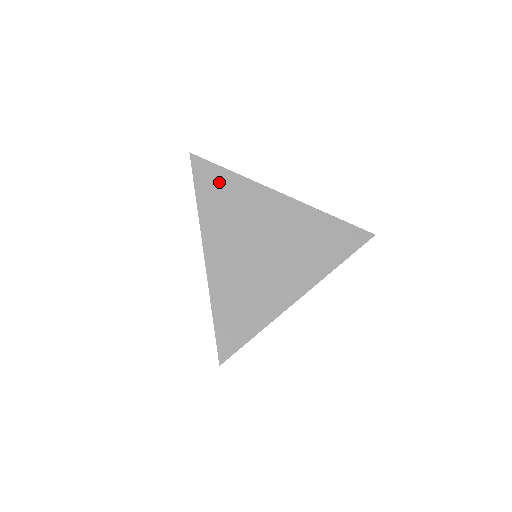
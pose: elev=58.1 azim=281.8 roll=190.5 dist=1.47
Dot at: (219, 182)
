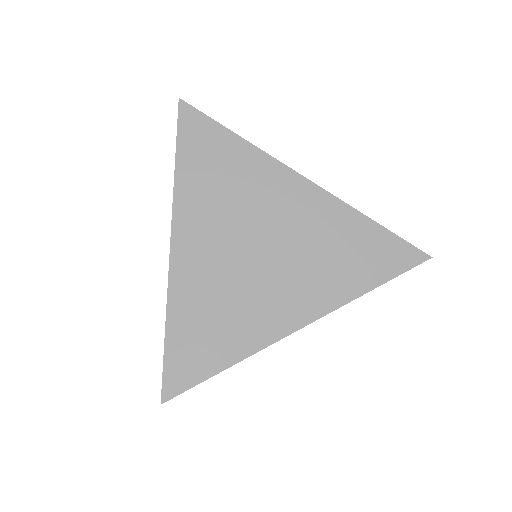
Dot at: (212, 145)
